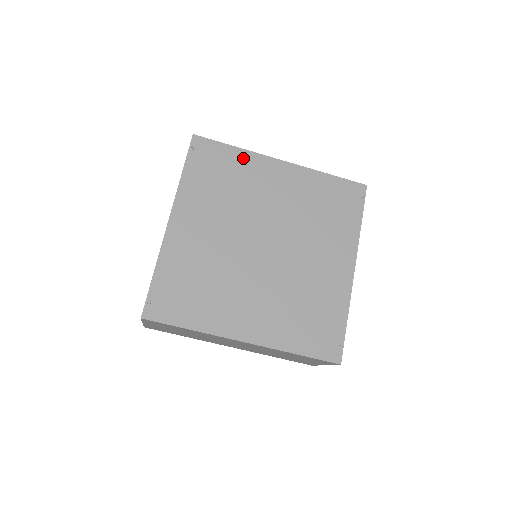
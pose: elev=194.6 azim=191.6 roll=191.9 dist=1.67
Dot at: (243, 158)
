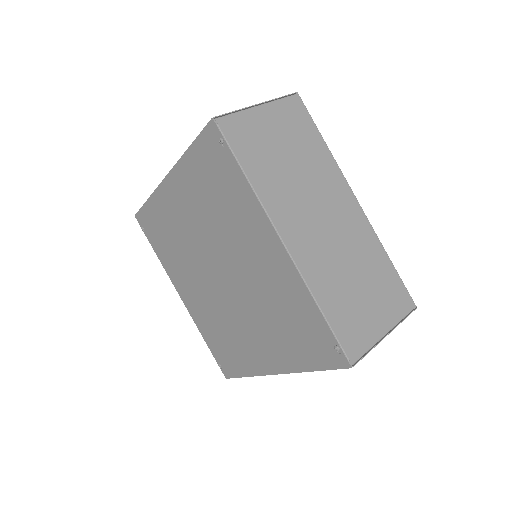
Dot at: (156, 205)
